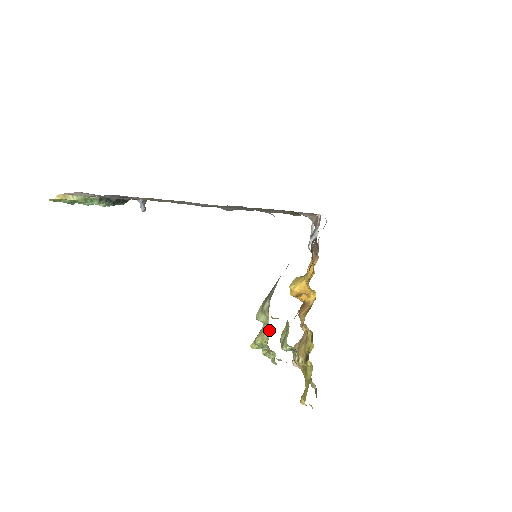
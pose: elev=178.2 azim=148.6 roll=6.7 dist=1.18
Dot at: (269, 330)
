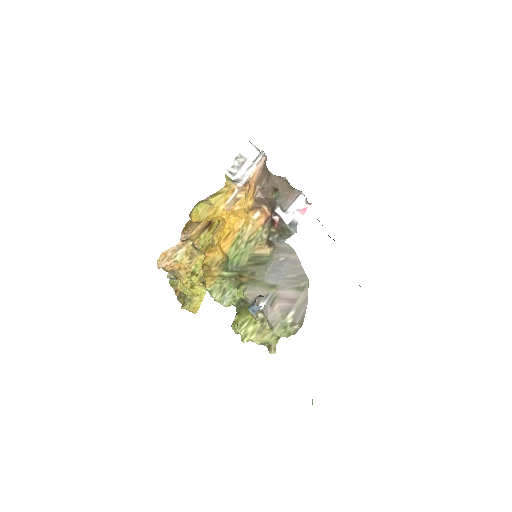
Dot at: (277, 336)
